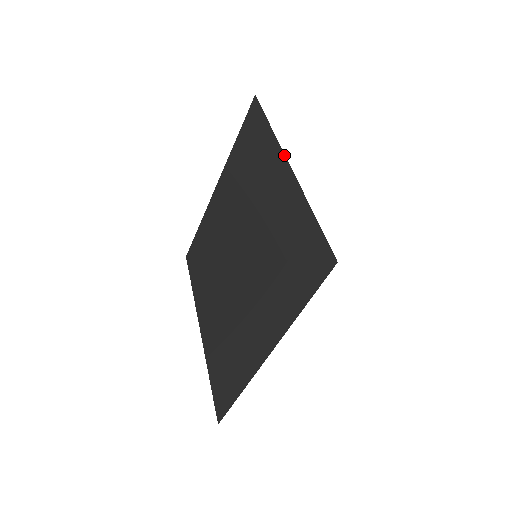
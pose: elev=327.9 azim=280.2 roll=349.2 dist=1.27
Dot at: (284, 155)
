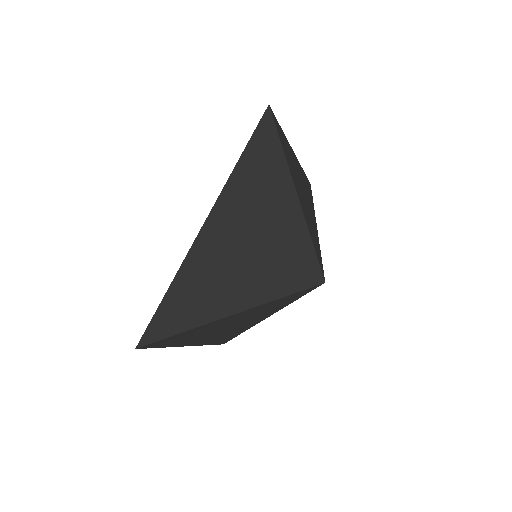
Dot at: (290, 178)
